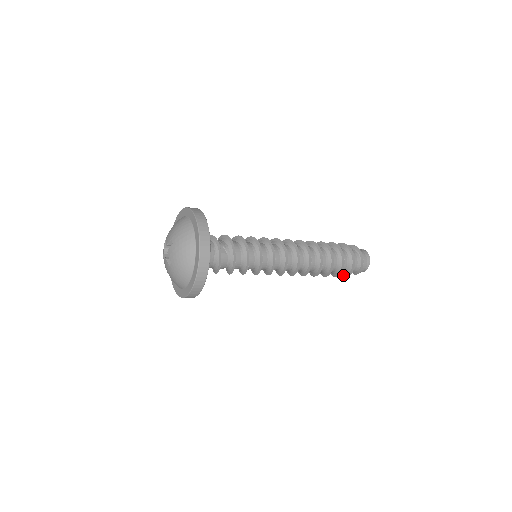
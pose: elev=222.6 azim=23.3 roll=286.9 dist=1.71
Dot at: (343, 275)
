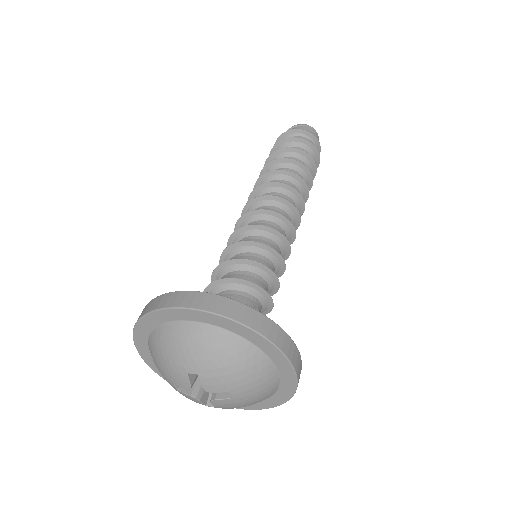
Dot at: occluded
